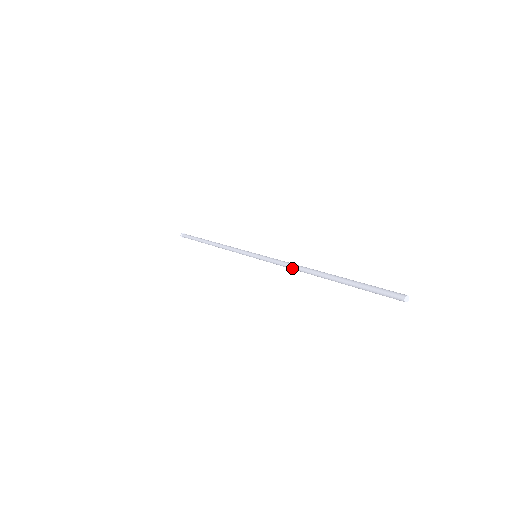
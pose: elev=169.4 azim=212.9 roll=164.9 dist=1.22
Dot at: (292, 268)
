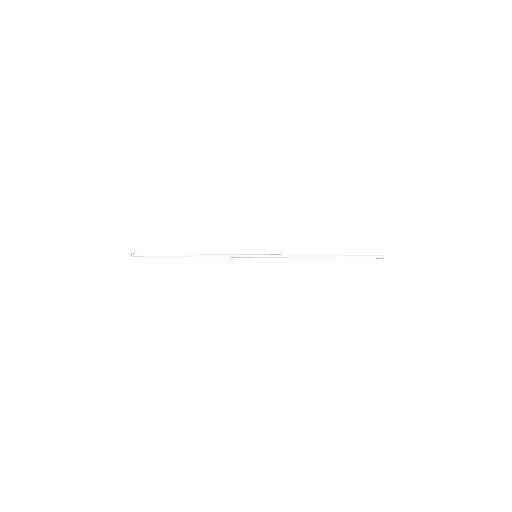
Dot at: occluded
